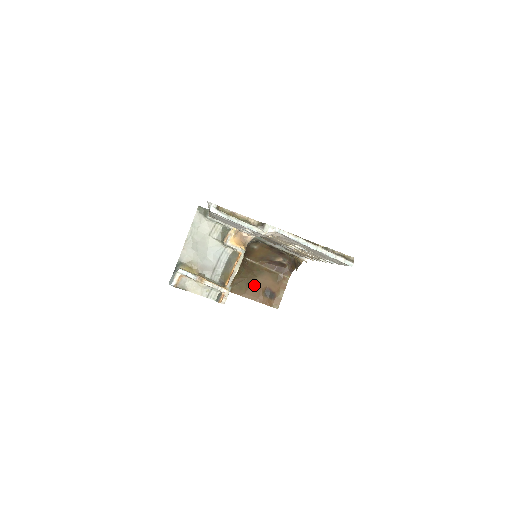
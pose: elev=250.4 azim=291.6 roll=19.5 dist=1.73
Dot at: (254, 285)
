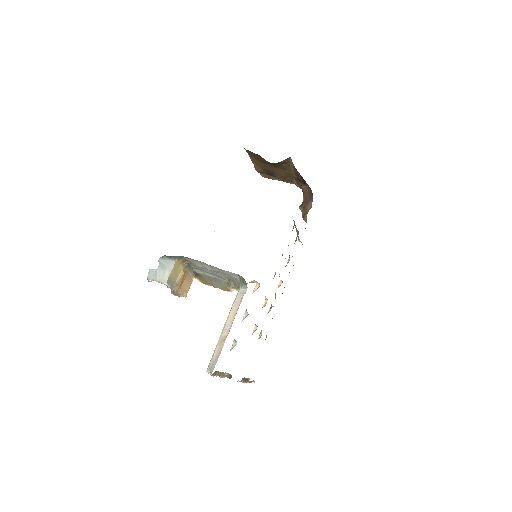
Dot at: (267, 165)
